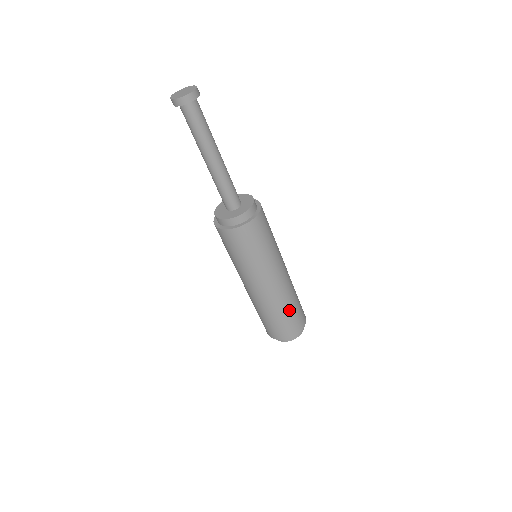
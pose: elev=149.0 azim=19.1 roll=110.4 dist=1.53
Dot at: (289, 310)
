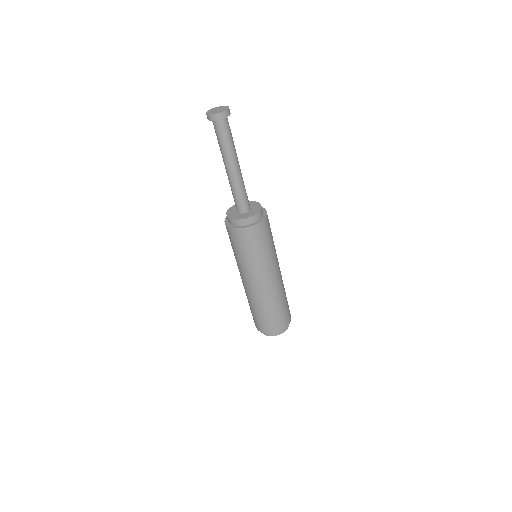
Dot at: (286, 297)
